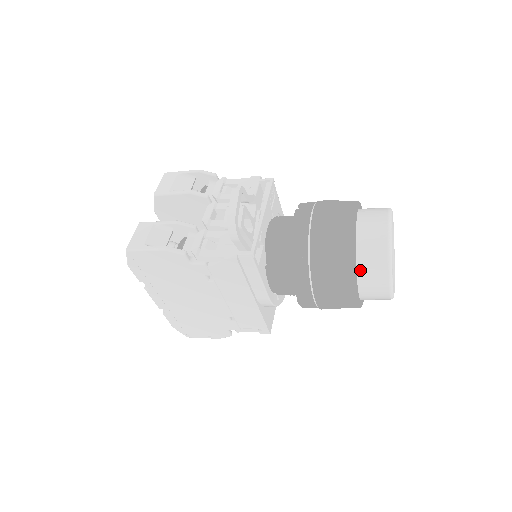
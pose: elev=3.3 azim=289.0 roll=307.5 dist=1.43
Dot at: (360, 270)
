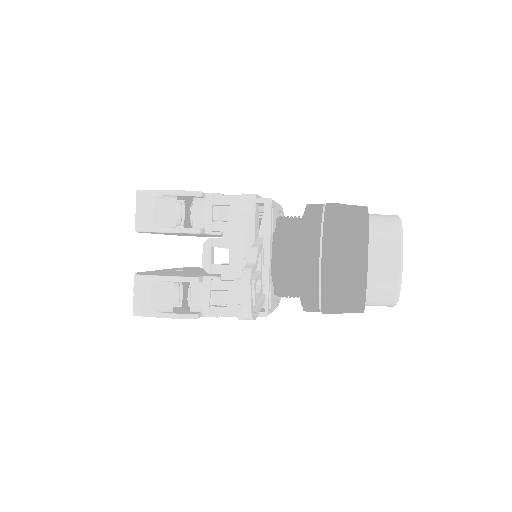
Dot at: (368, 302)
